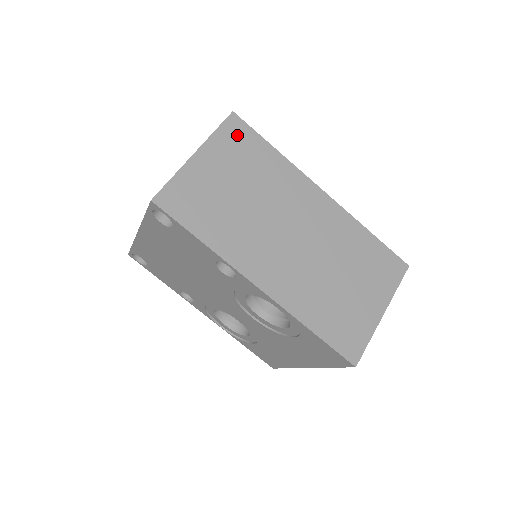
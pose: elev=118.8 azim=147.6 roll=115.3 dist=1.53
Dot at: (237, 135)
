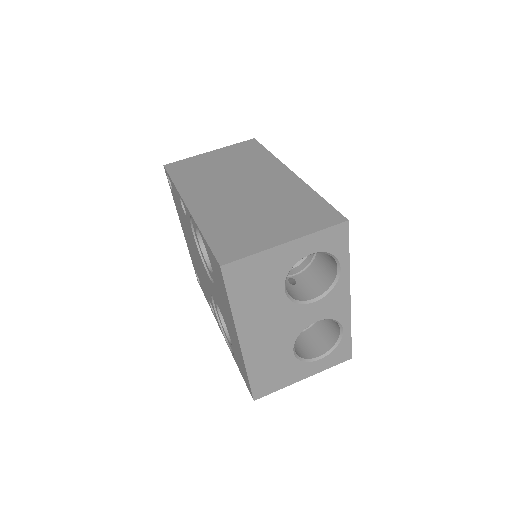
Dot at: (247, 146)
